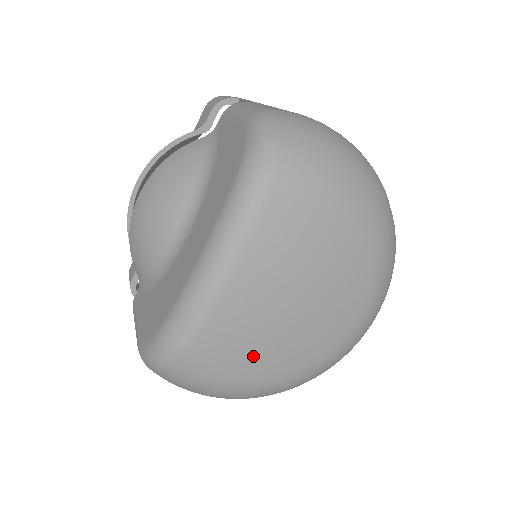
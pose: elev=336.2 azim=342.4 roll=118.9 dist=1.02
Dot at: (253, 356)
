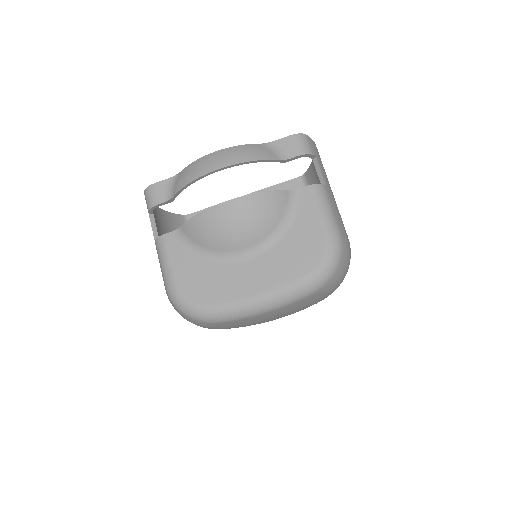
Dot at: occluded
